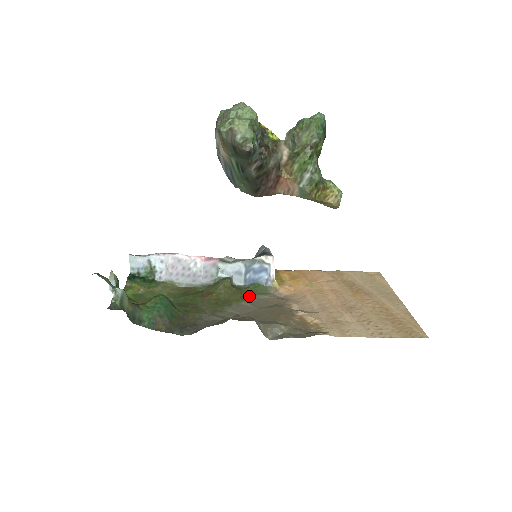
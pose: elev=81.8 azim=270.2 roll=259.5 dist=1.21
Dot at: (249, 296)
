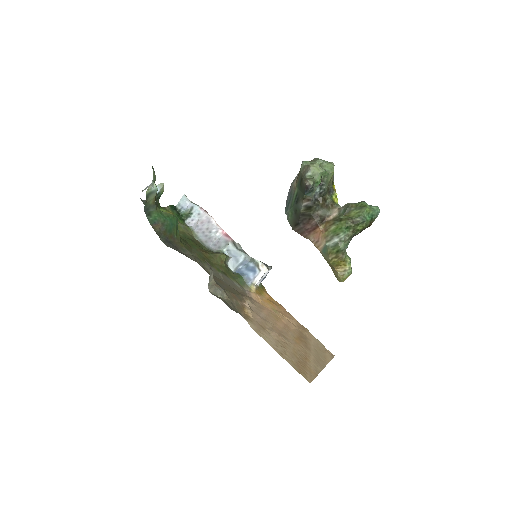
Dot at: (228, 276)
